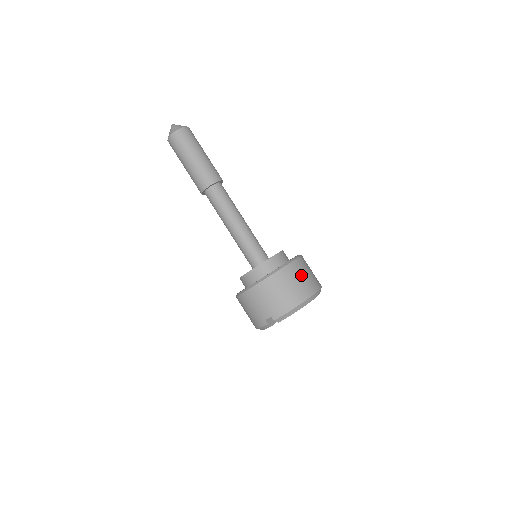
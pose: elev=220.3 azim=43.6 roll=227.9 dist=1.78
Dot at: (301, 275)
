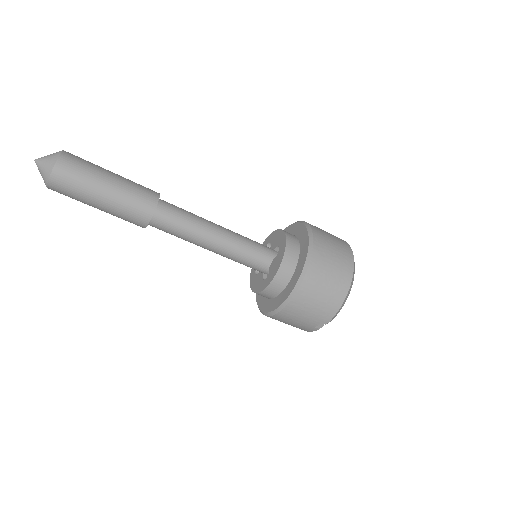
Dot at: (330, 259)
